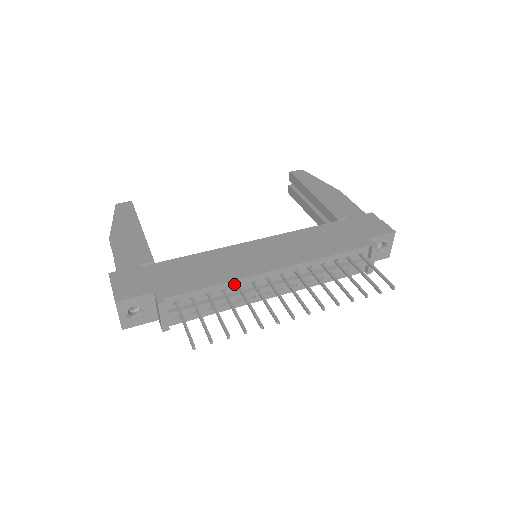
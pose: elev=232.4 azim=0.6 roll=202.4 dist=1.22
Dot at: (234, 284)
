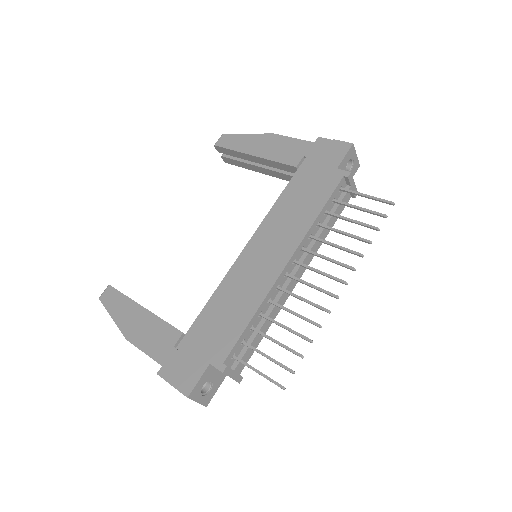
Dot at: (265, 303)
